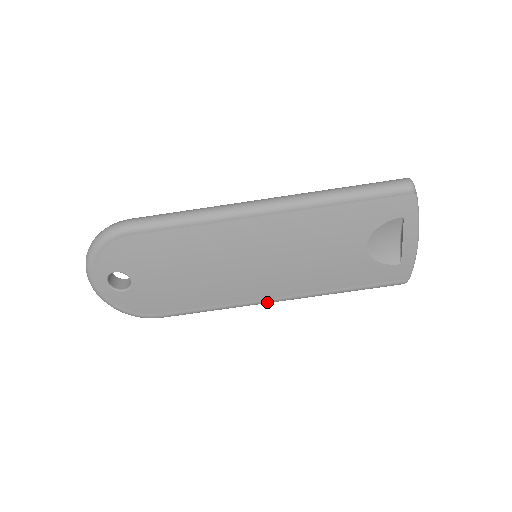
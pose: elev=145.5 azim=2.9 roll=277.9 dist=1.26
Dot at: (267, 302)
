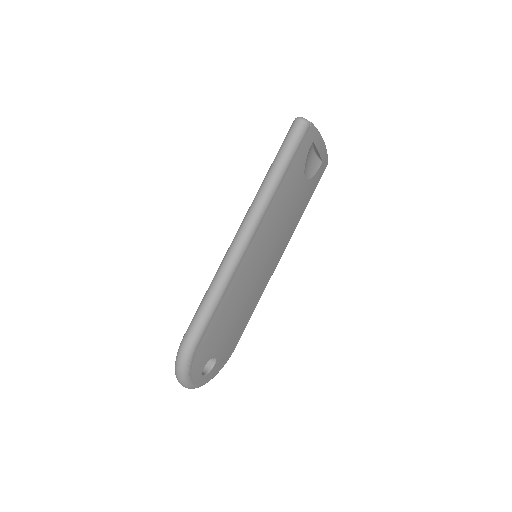
Dot at: occluded
